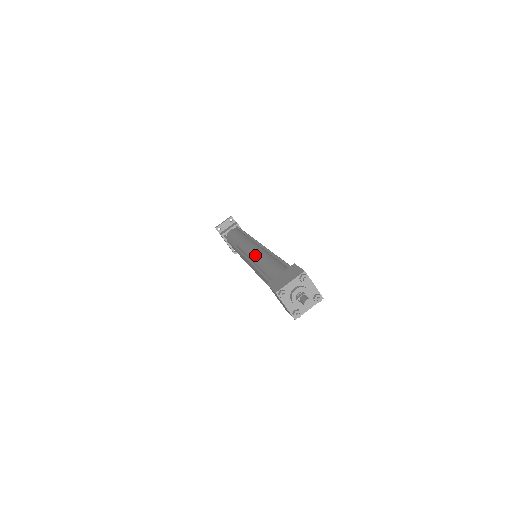
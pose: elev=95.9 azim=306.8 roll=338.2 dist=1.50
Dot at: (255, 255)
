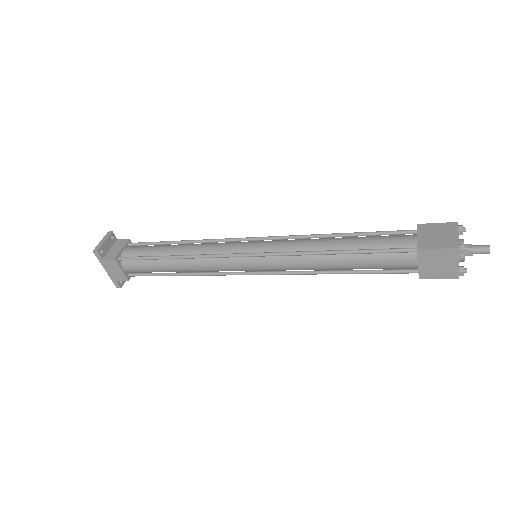
Dot at: (294, 245)
